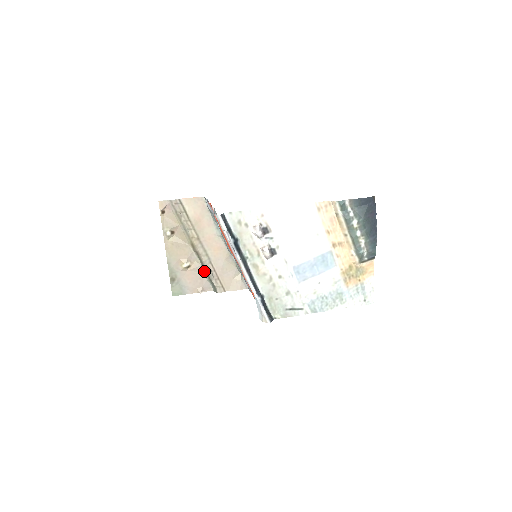
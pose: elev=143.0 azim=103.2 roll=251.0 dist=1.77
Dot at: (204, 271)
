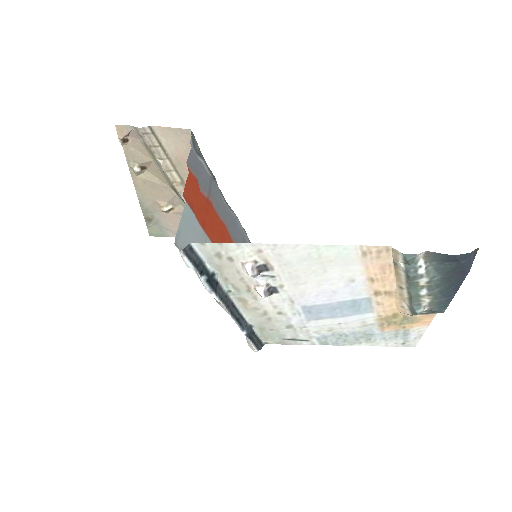
Dot at: occluded
